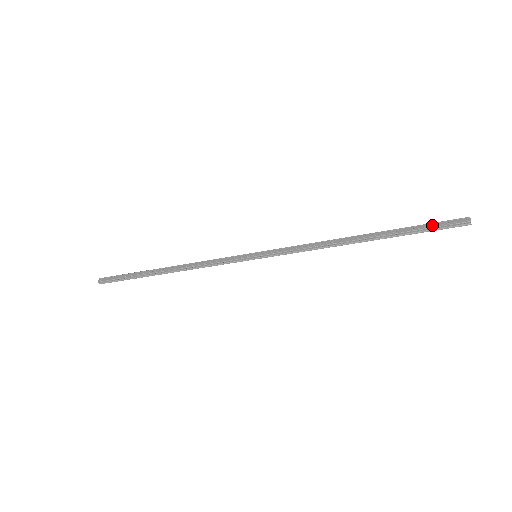
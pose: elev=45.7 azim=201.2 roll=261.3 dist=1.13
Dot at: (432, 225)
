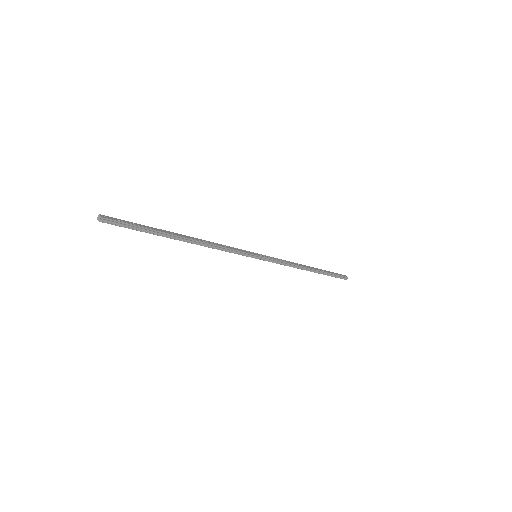
Dot at: (336, 274)
